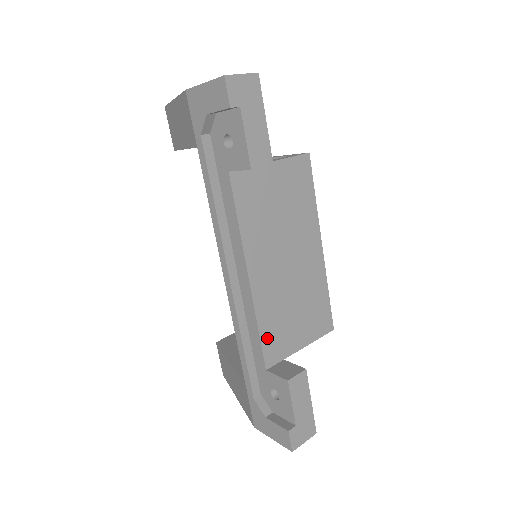
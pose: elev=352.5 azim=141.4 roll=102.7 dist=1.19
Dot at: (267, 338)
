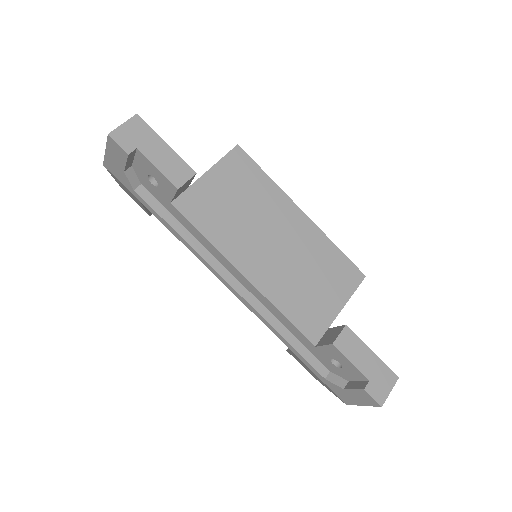
Dot at: (298, 318)
